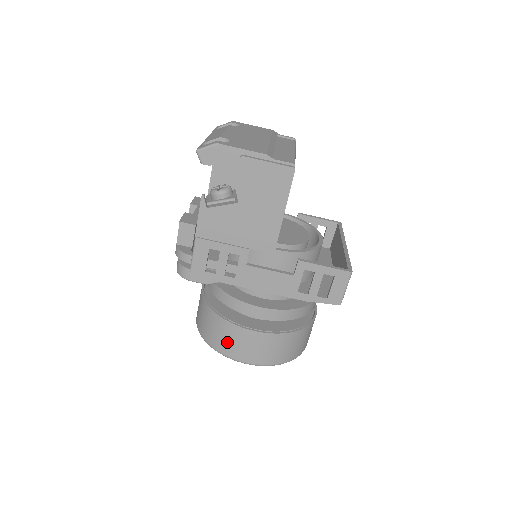
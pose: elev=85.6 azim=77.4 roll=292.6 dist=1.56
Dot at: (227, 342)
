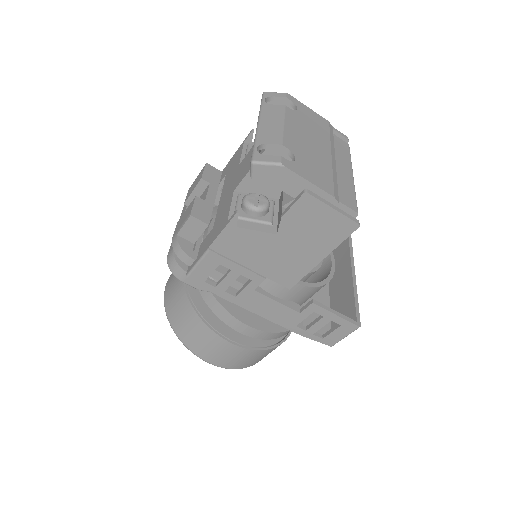
Dot at: (199, 342)
